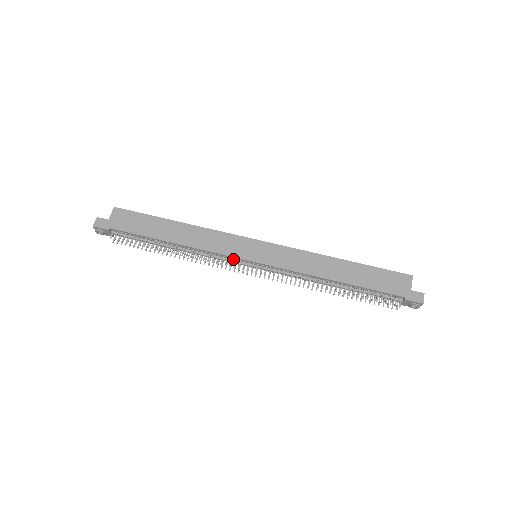
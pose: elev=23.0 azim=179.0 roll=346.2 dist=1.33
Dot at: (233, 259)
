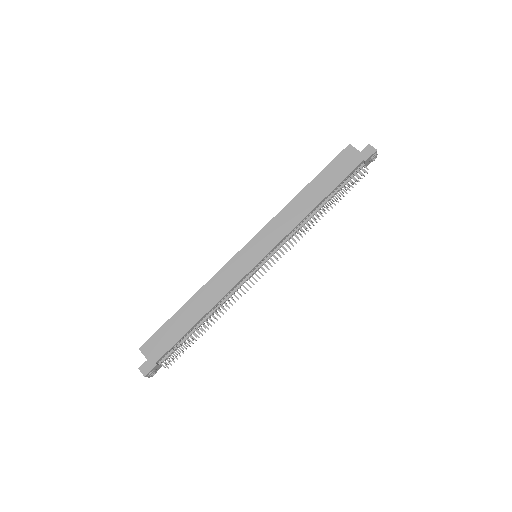
Dot at: (247, 276)
